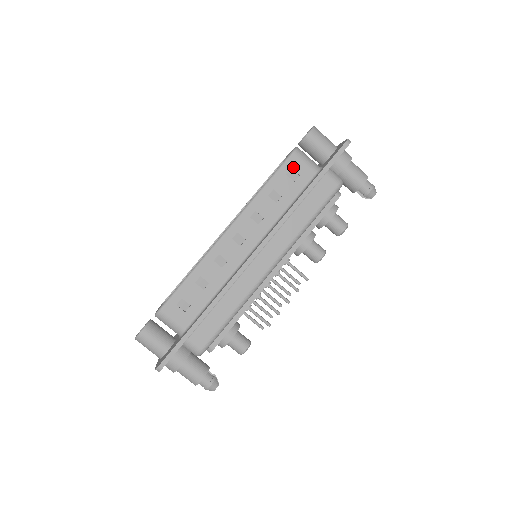
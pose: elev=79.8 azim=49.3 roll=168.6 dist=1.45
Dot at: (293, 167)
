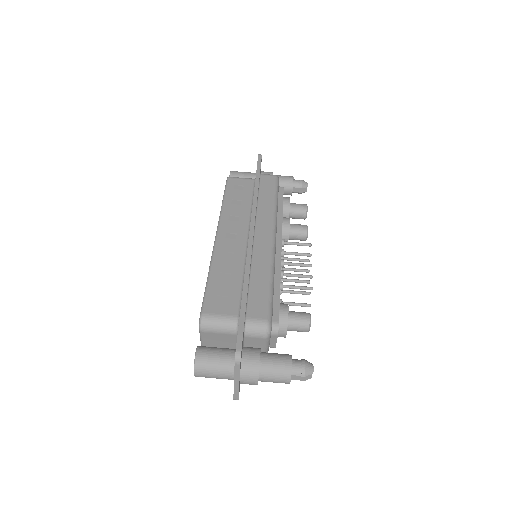
Dot at: (235, 184)
